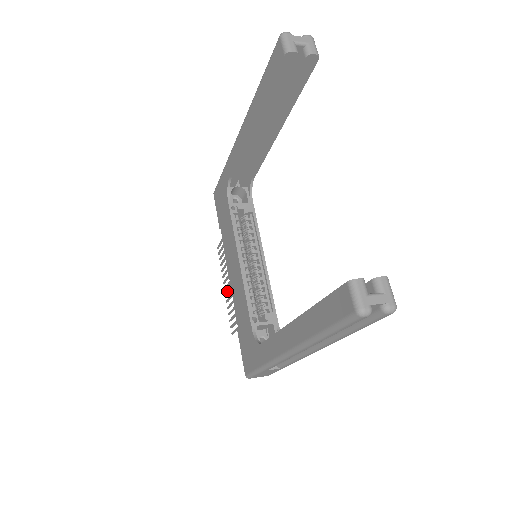
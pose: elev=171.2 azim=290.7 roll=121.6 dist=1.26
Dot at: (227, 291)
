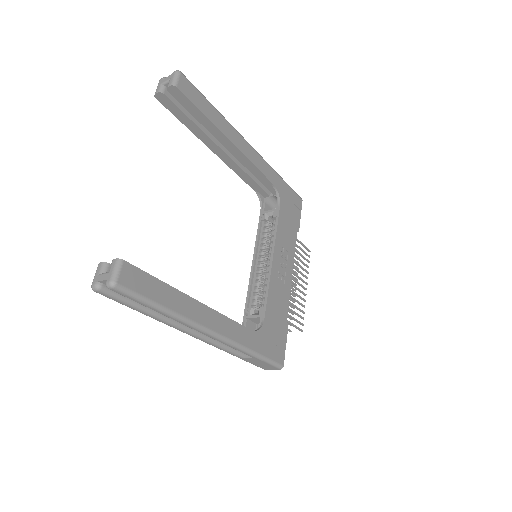
Dot at: occluded
